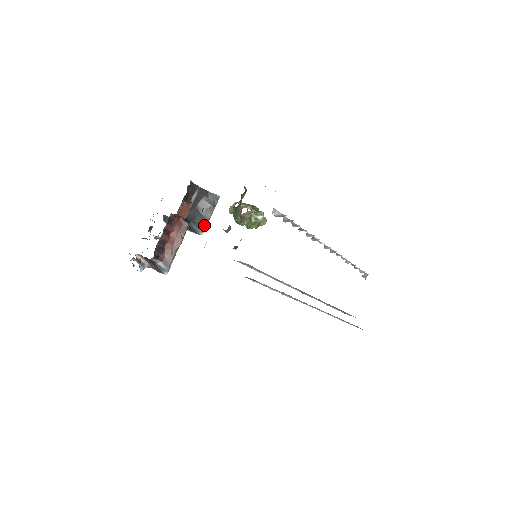
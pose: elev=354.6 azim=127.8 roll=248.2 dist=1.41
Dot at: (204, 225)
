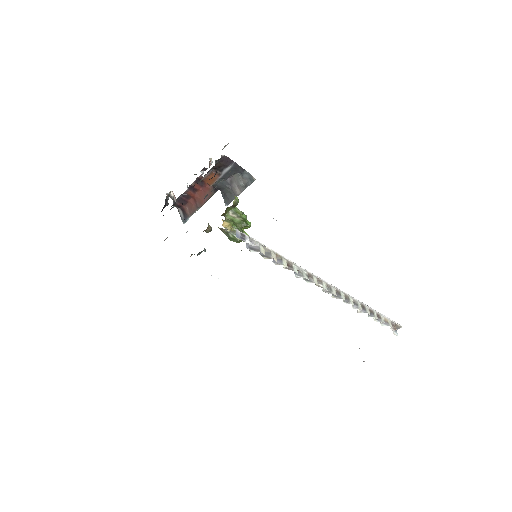
Dot at: (230, 199)
